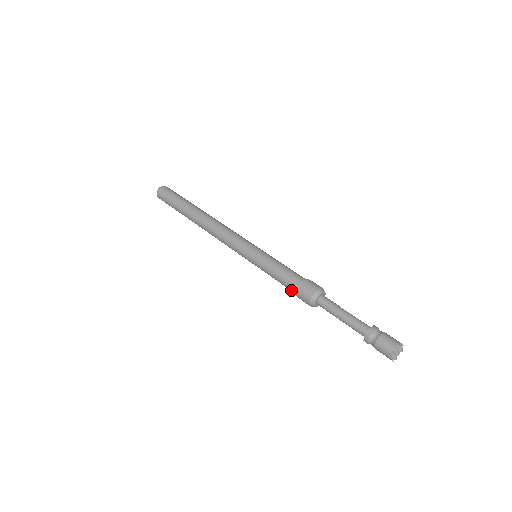
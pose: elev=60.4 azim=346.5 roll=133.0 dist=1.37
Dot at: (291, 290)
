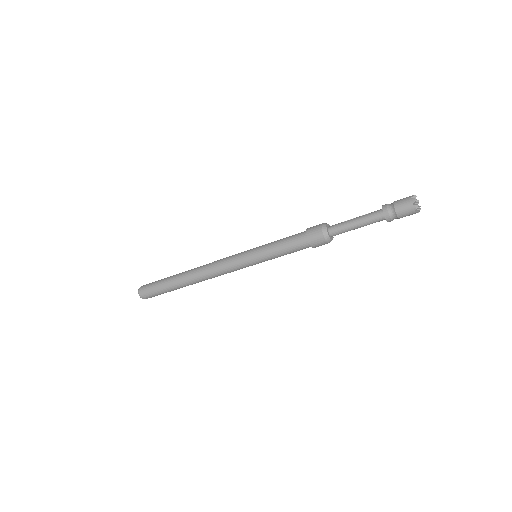
Dot at: (304, 248)
